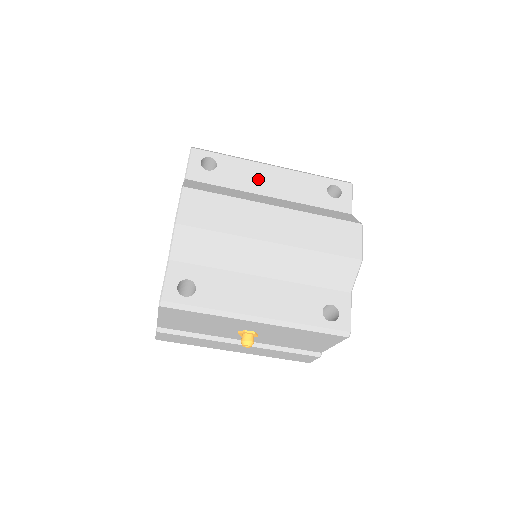
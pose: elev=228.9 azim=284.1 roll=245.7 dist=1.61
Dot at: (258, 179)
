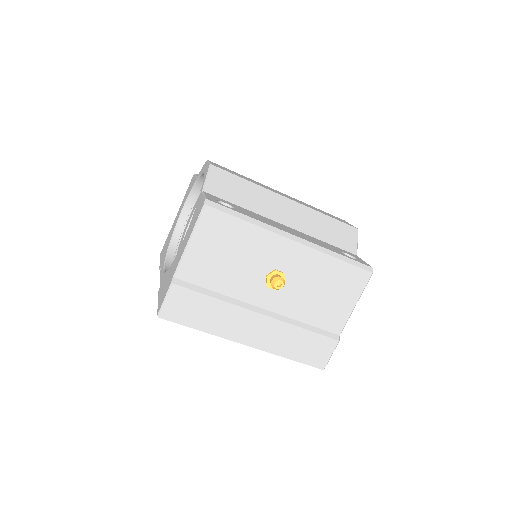
Dot at: occluded
